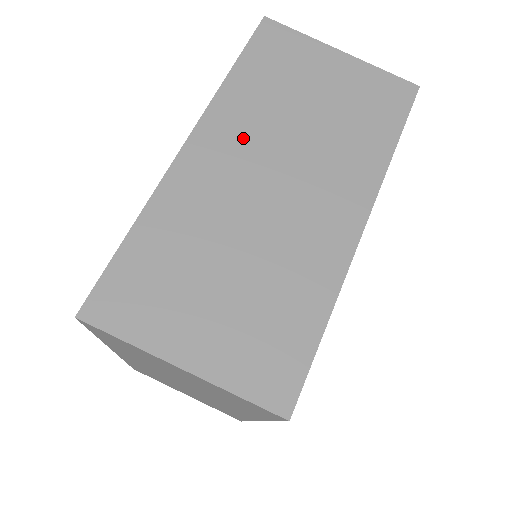
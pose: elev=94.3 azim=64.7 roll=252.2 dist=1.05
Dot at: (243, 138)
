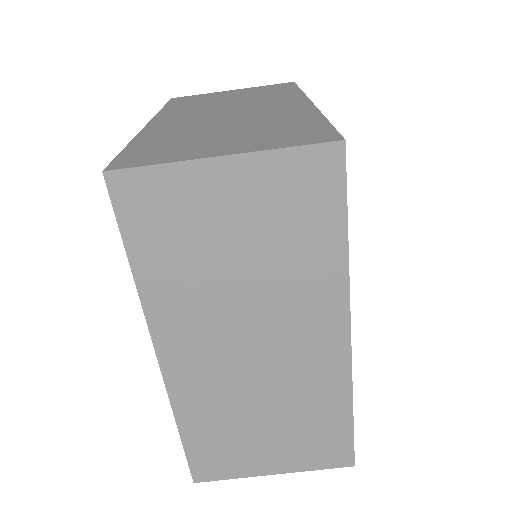
Dot at: (191, 113)
